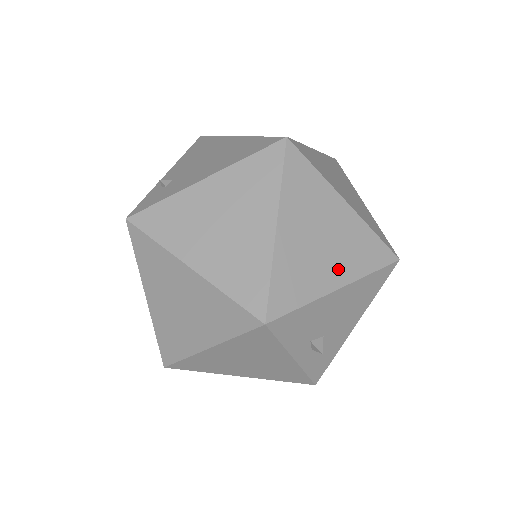
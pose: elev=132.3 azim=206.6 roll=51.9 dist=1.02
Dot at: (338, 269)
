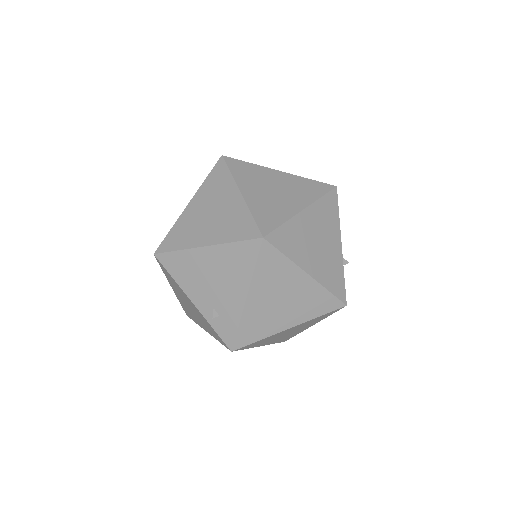
Dot at: (333, 240)
